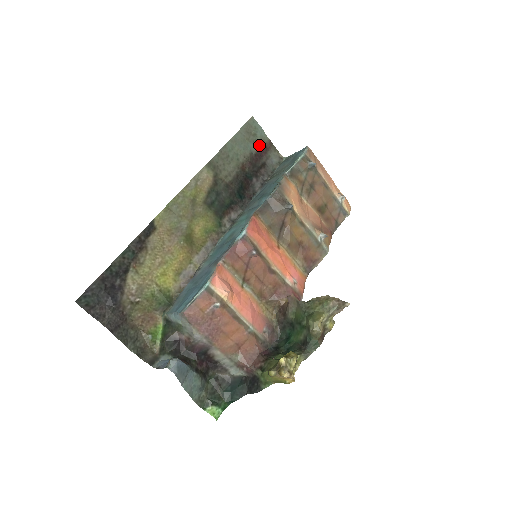
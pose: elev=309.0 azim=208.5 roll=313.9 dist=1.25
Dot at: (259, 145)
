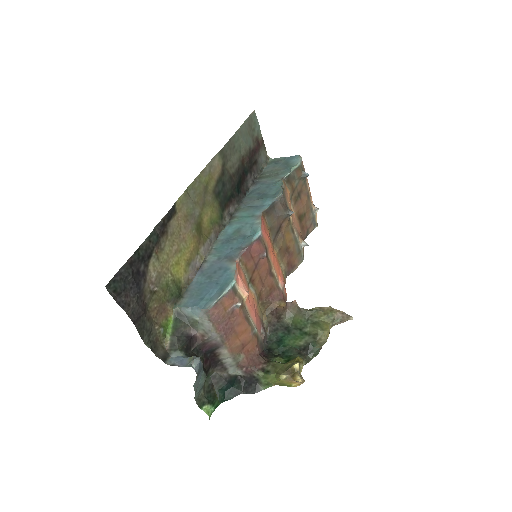
Dot at: (255, 141)
